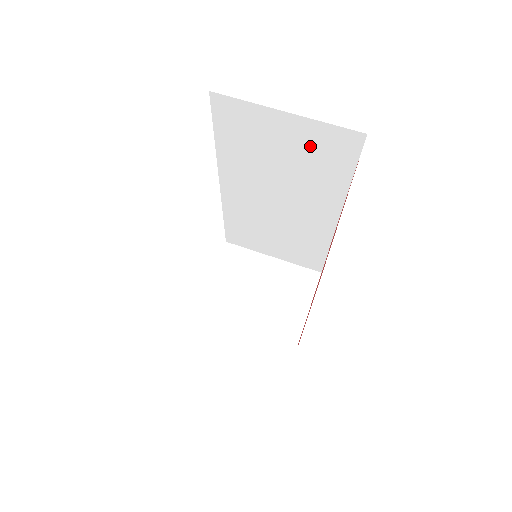
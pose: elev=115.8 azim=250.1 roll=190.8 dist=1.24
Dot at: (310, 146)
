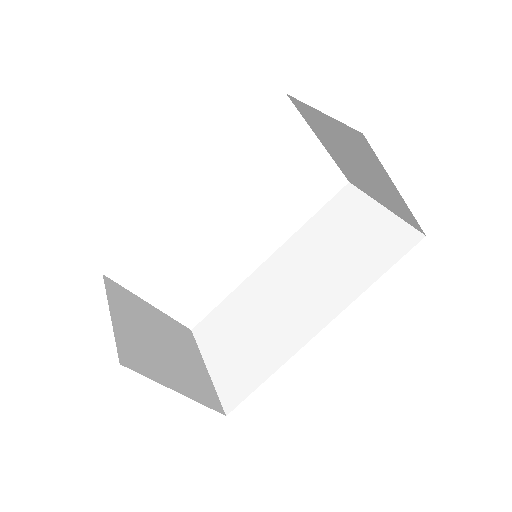
Dot at: (374, 237)
